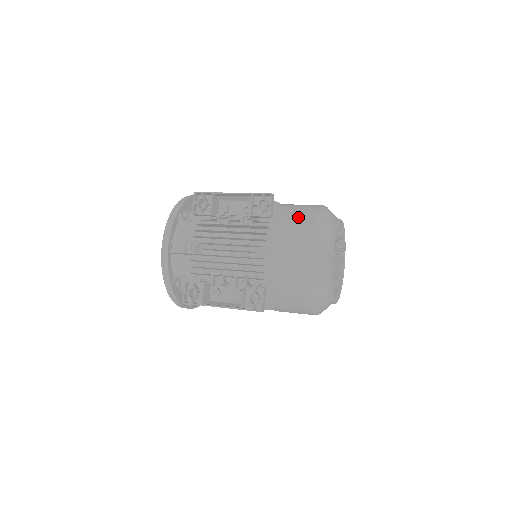
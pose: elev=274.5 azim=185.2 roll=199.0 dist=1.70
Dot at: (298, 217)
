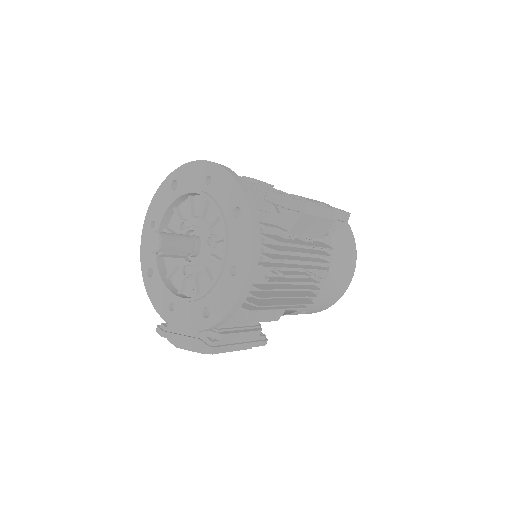
Dot at: occluded
